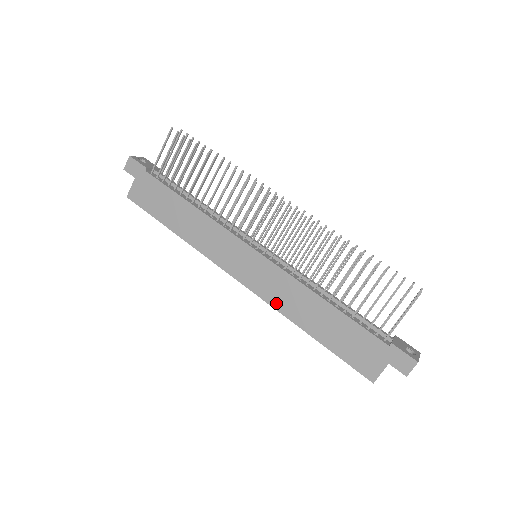
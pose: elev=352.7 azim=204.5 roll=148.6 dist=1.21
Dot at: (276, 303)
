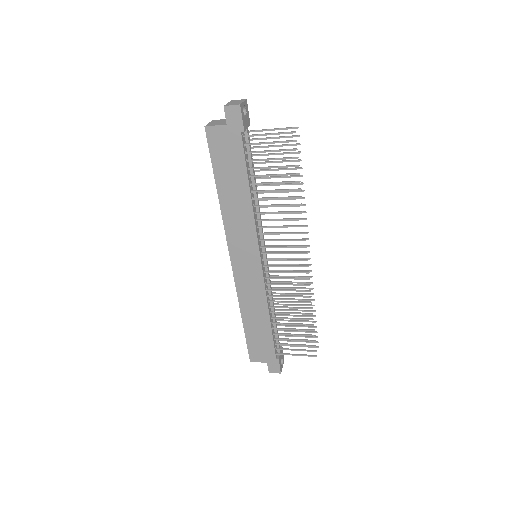
Dot at: (241, 293)
